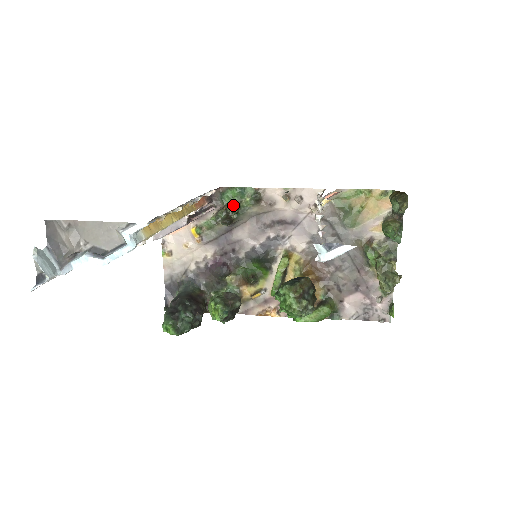
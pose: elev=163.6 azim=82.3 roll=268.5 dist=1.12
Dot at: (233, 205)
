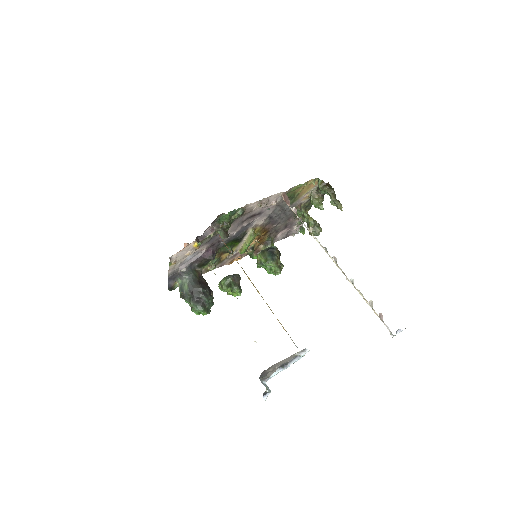
Dot at: (228, 223)
